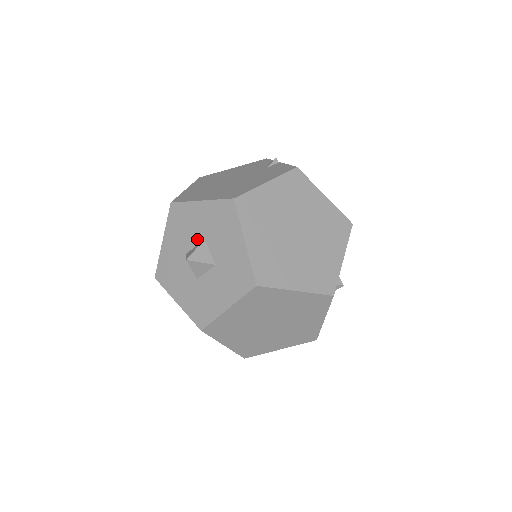
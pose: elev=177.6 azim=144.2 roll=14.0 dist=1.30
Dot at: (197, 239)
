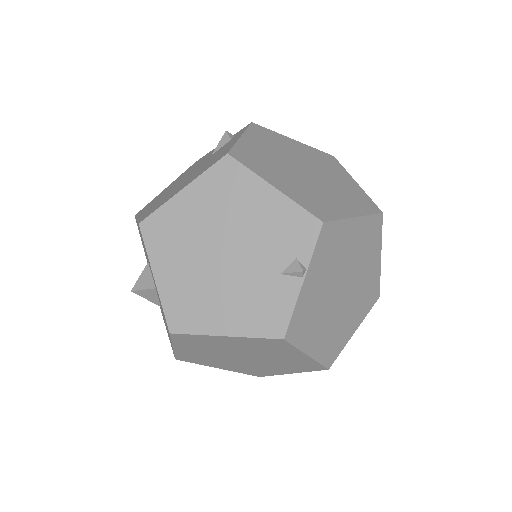
Dot at: (152, 277)
